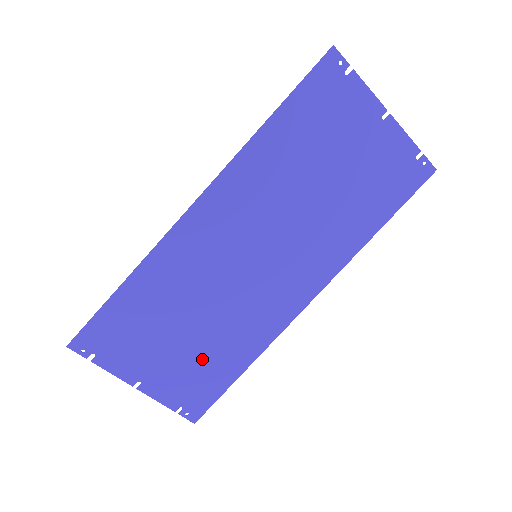
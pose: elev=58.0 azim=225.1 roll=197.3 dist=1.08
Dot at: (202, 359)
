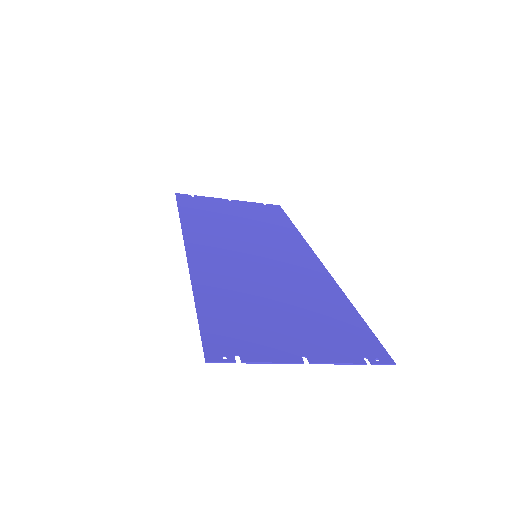
Dot at: (260, 219)
